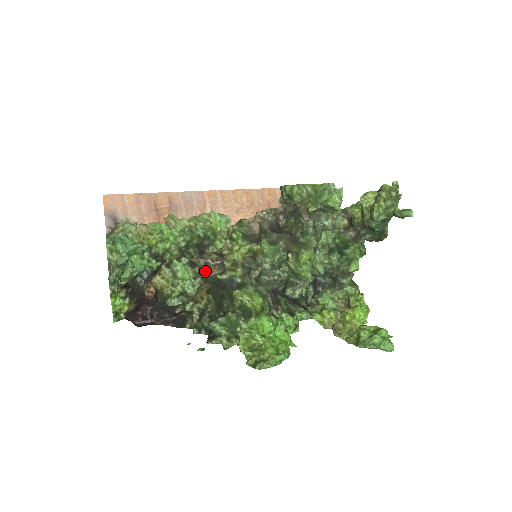
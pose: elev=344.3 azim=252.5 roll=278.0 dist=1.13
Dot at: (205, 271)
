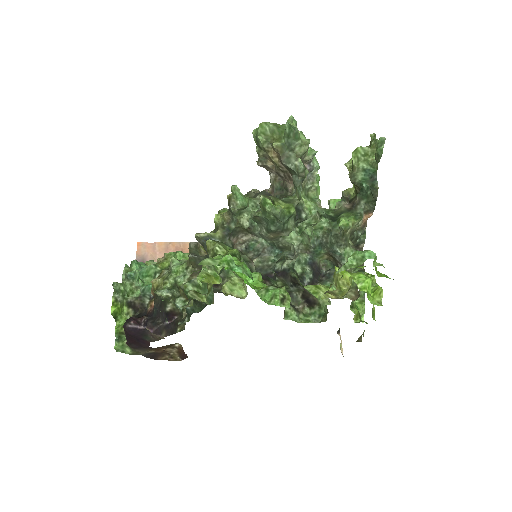
Dot at: (194, 254)
